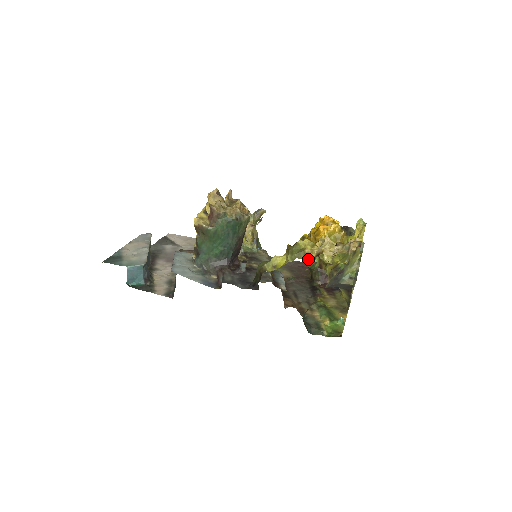
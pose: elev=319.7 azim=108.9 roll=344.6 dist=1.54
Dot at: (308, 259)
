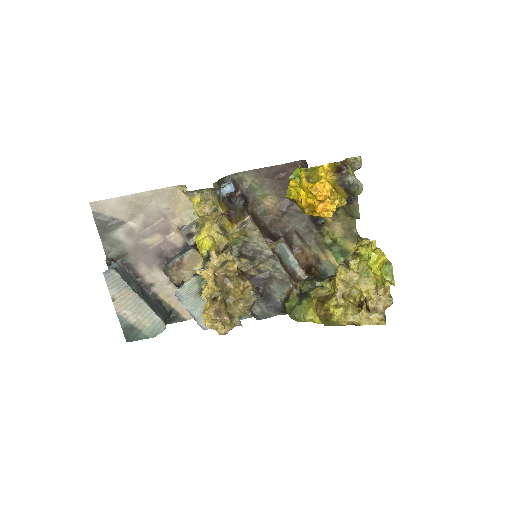
Dot at: occluded
